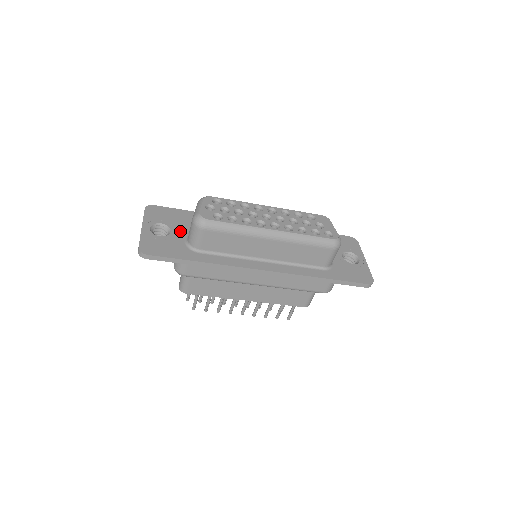
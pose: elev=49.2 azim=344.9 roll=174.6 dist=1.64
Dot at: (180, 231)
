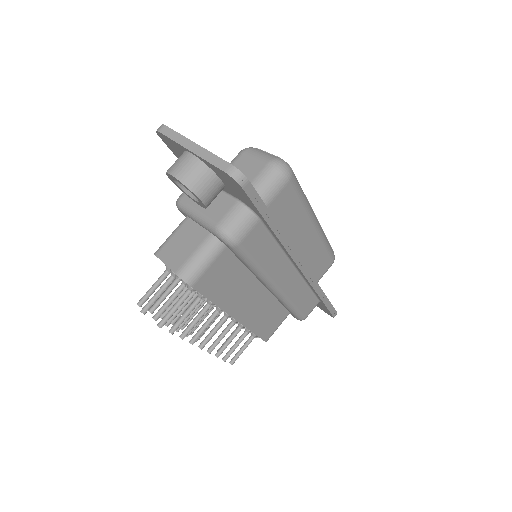
Dot at: occluded
